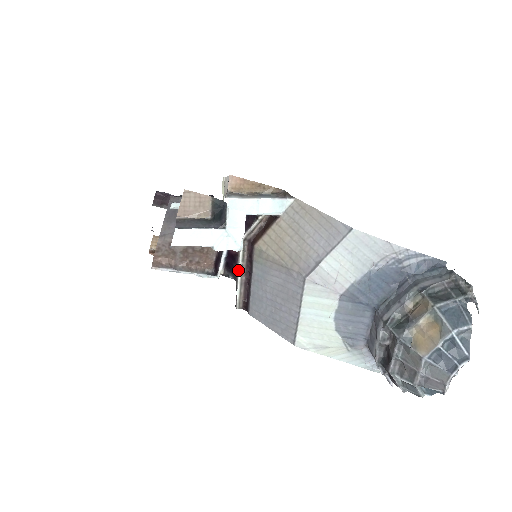
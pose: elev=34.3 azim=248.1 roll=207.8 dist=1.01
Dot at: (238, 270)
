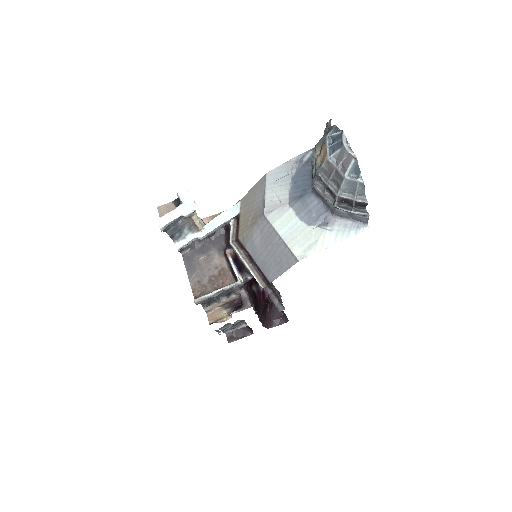
Dot at: (243, 262)
